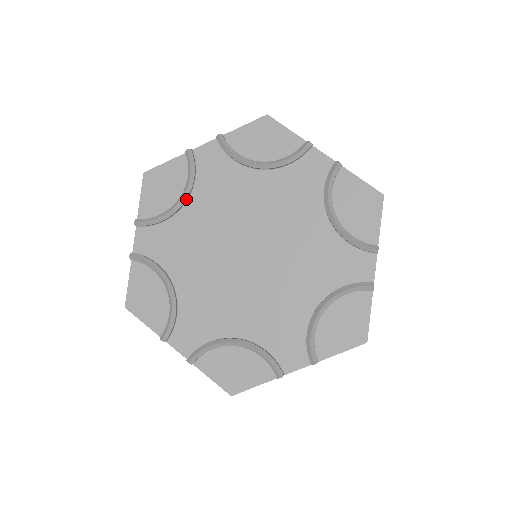
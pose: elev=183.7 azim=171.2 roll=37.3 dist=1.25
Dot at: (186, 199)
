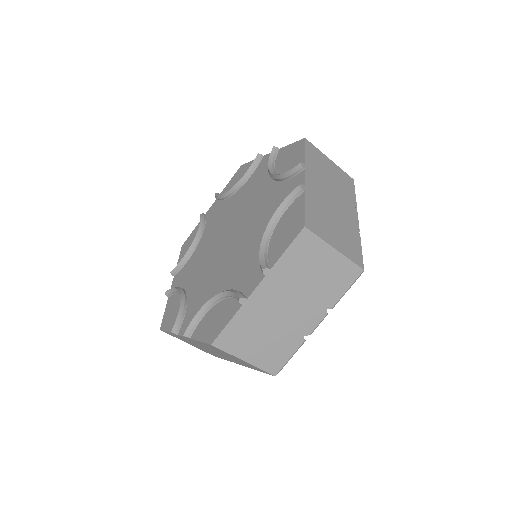
Dot at: (198, 239)
